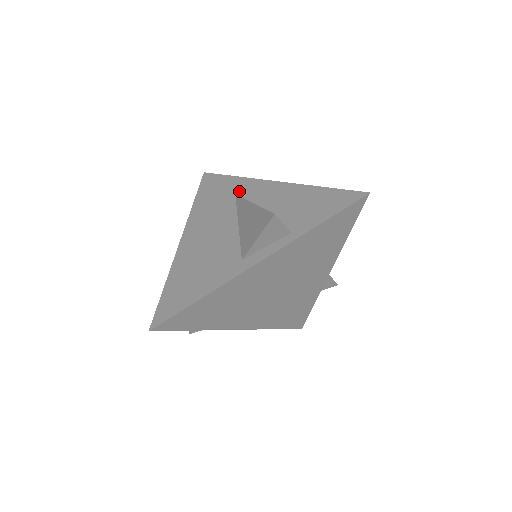
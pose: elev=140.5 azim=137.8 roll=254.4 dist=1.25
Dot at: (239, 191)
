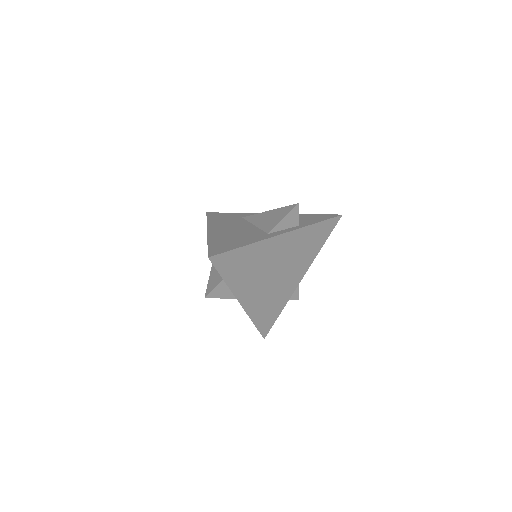
Dot at: (245, 216)
